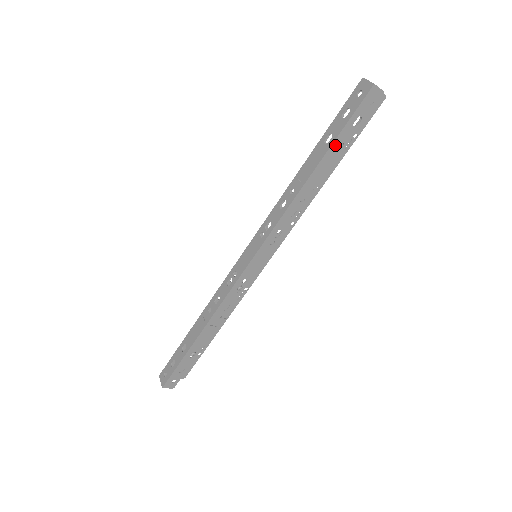
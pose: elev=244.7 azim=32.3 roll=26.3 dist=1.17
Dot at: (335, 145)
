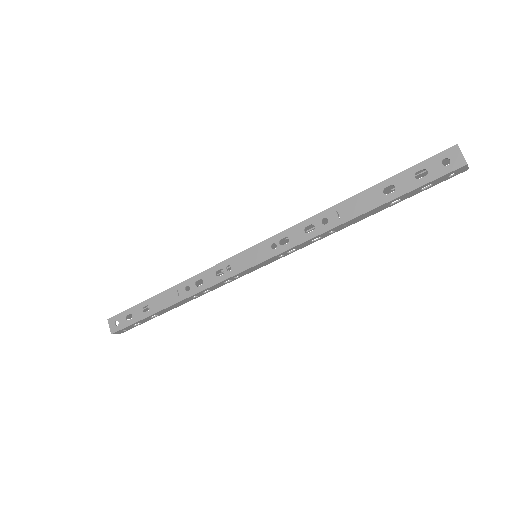
Dot at: (393, 200)
